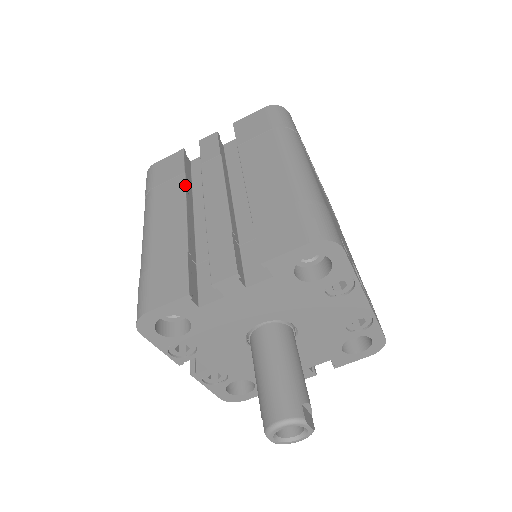
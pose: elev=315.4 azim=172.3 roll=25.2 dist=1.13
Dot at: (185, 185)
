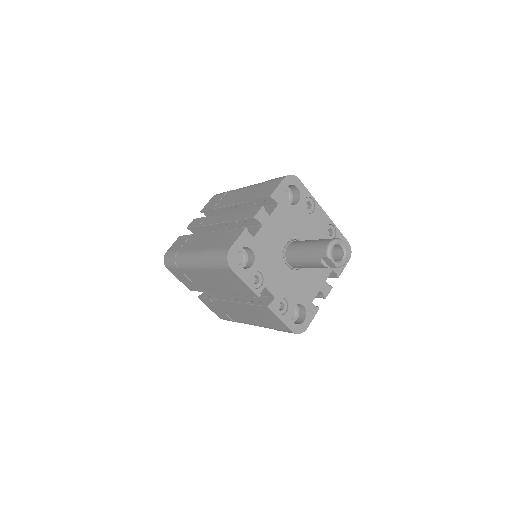
Dot at: (198, 233)
